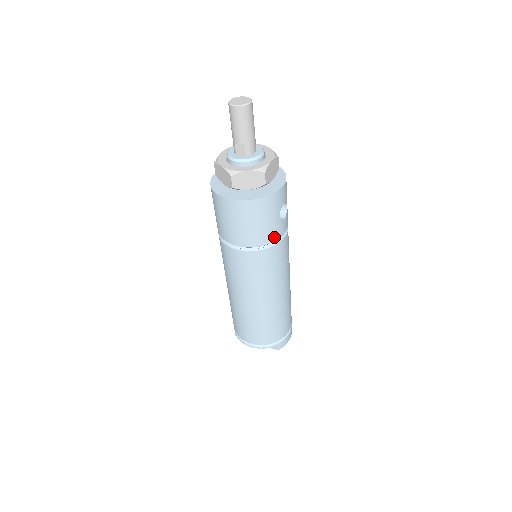
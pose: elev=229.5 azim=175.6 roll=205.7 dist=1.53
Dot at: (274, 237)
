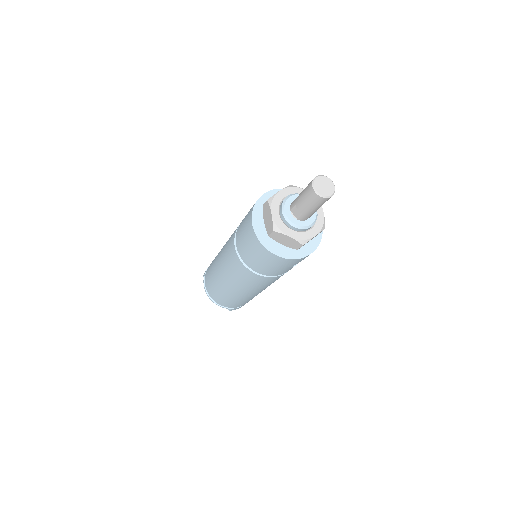
Dot at: (278, 274)
